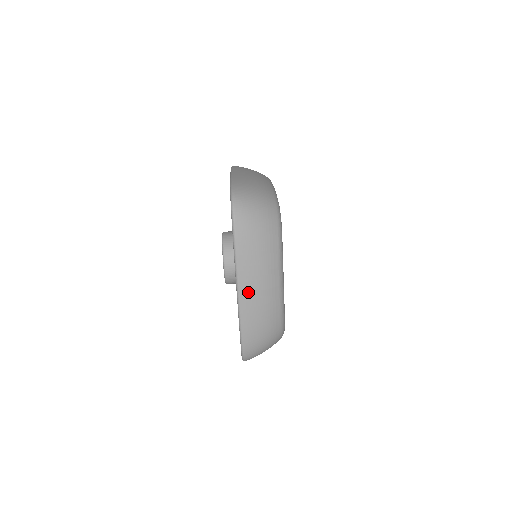
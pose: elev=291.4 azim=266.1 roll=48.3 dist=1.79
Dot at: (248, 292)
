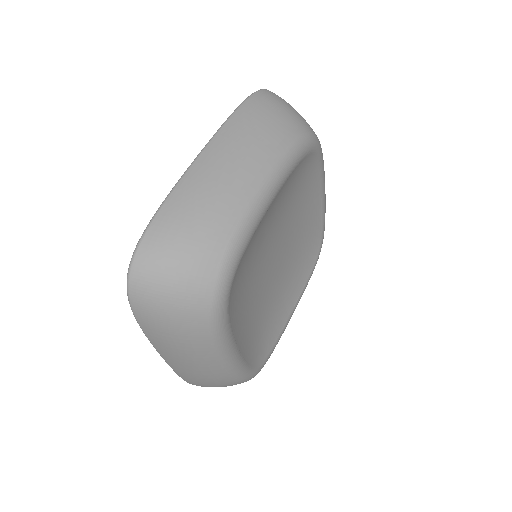
Dot at: (215, 155)
